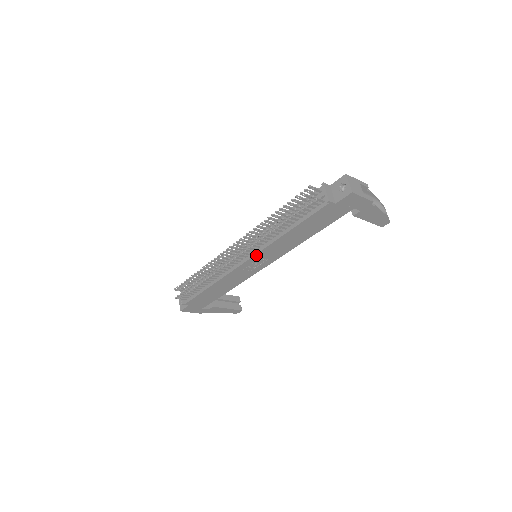
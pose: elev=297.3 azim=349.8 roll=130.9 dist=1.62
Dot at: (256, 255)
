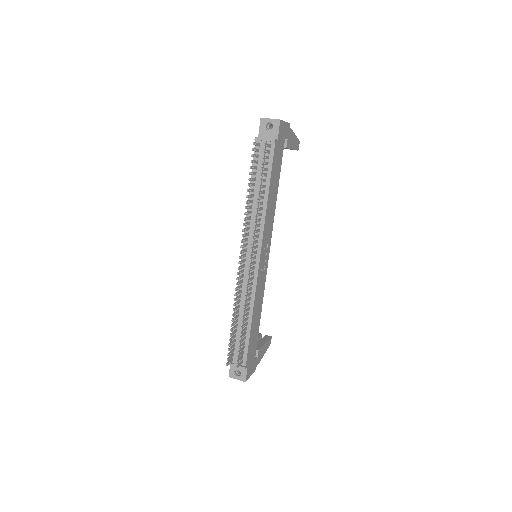
Dot at: (262, 246)
